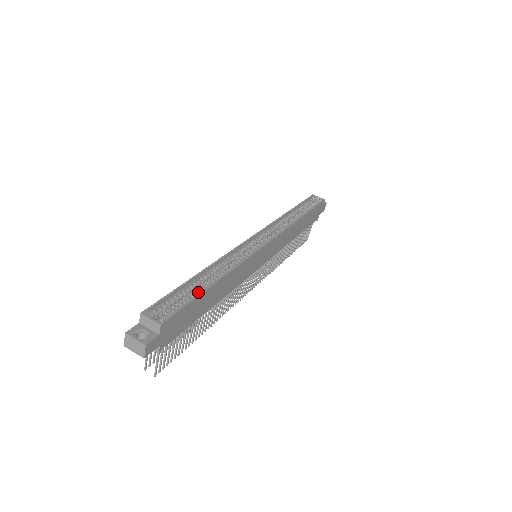
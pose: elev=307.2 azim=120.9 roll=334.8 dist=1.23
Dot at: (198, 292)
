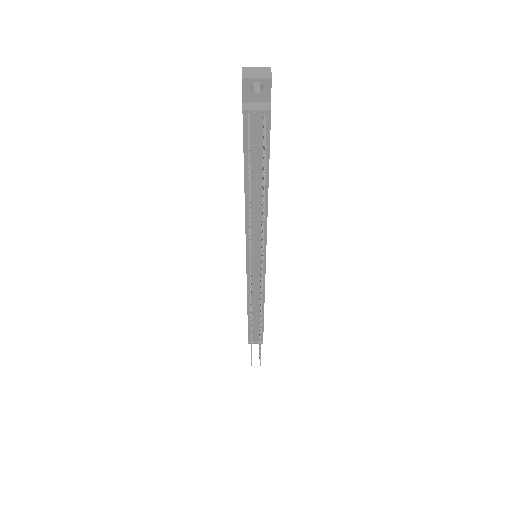
Dot at: occluded
